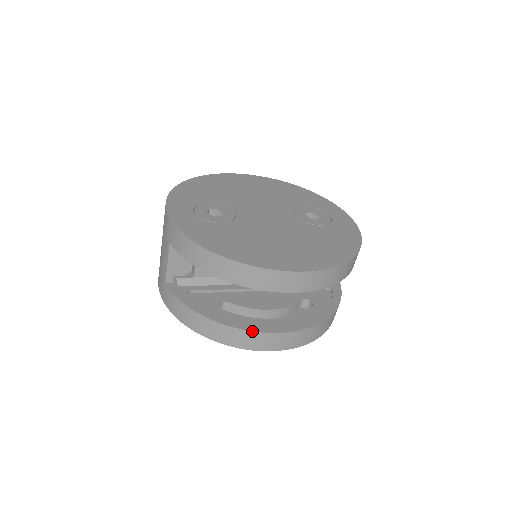
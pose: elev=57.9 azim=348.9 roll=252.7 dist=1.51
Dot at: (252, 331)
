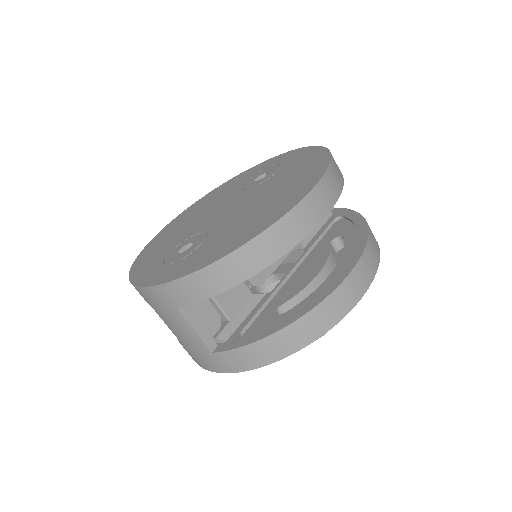
Dot at: (330, 294)
